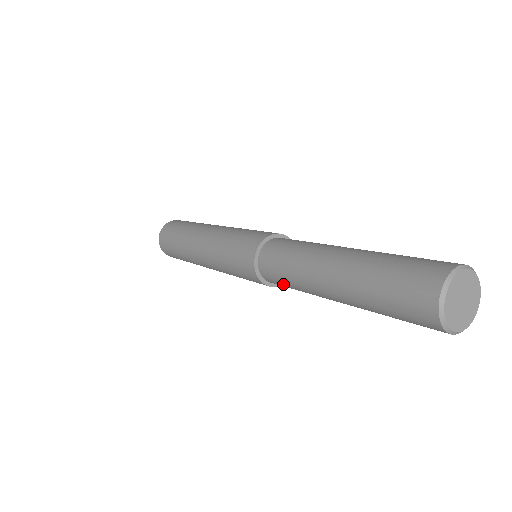
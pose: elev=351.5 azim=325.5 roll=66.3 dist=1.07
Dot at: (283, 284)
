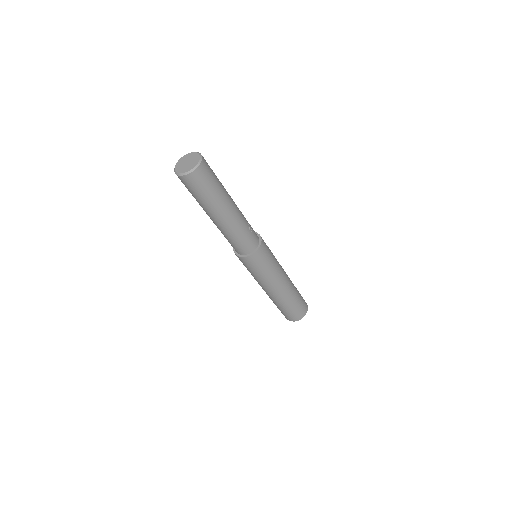
Dot at: occluded
